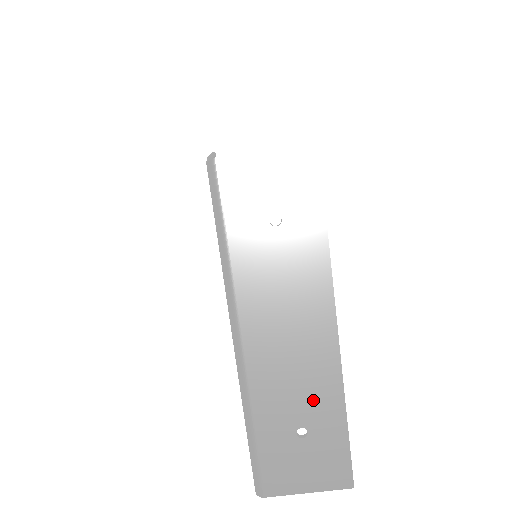
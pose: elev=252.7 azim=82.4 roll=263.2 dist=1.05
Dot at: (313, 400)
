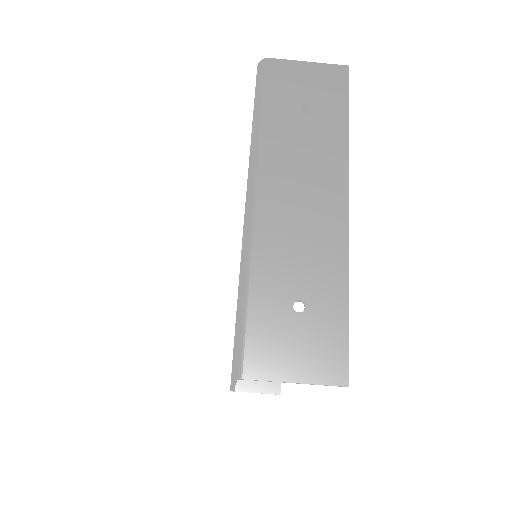
Dot at: (316, 272)
